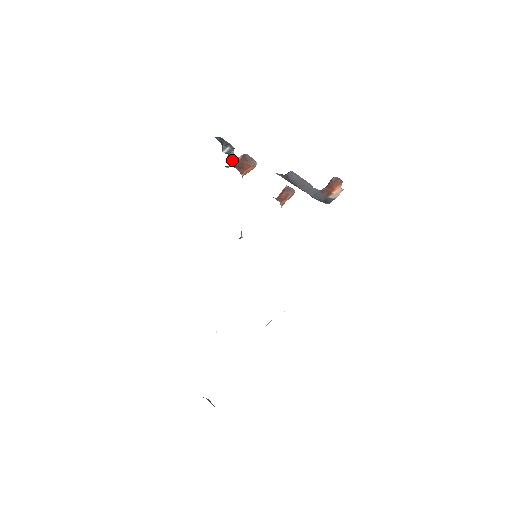
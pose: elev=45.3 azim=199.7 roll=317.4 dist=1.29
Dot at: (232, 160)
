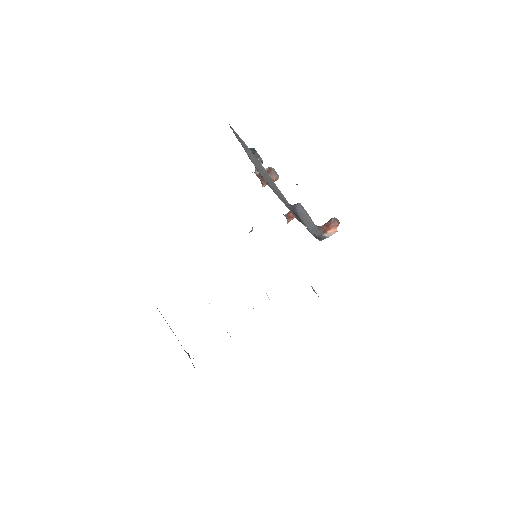
Dot at: occluded
